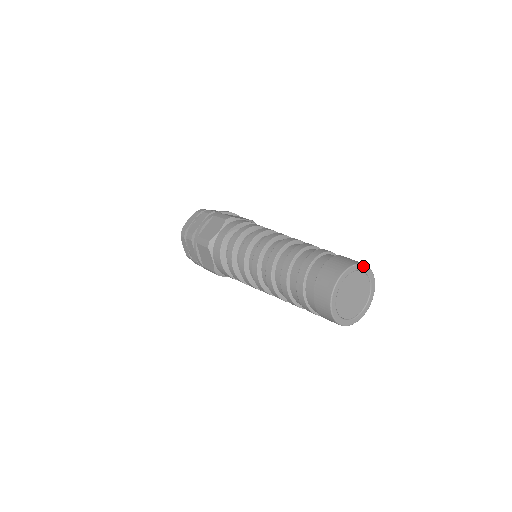
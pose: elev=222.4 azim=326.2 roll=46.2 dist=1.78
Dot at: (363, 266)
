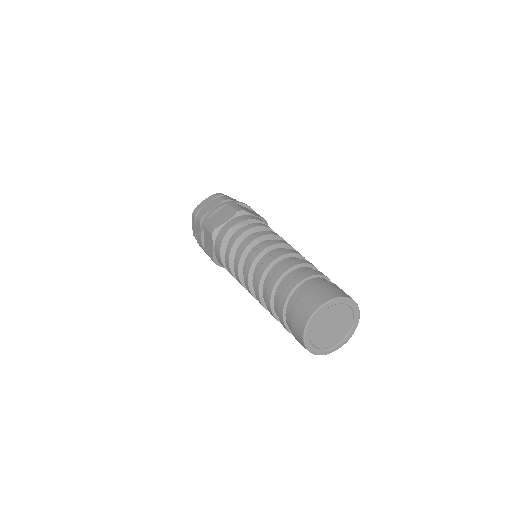
Dot at: (350, 301)
